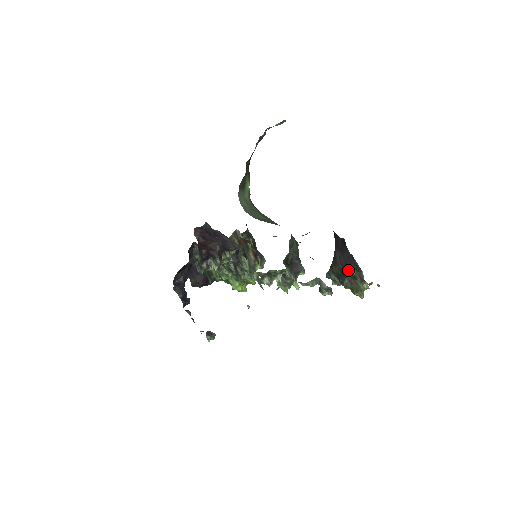
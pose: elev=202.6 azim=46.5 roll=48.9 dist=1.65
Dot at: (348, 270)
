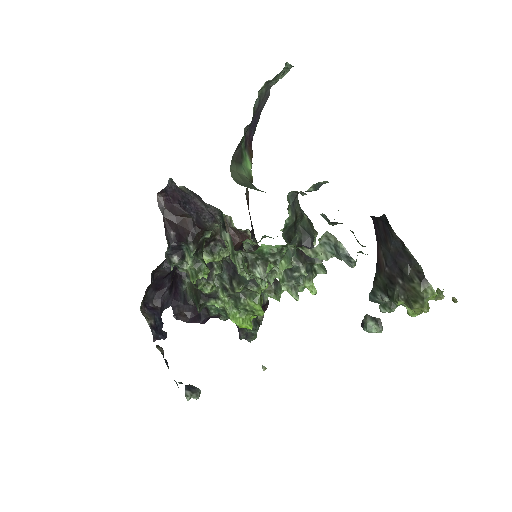
Dot at: (398, 270)
